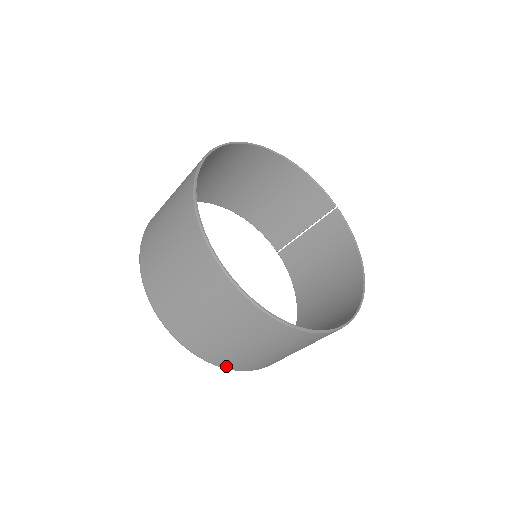
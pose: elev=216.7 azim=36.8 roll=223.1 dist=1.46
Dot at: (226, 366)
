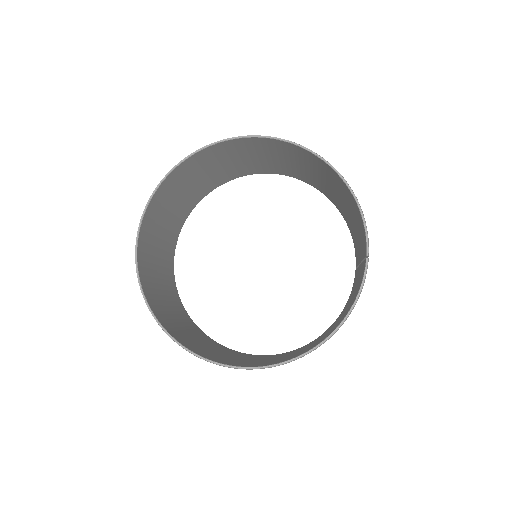
Dot at: occluded
